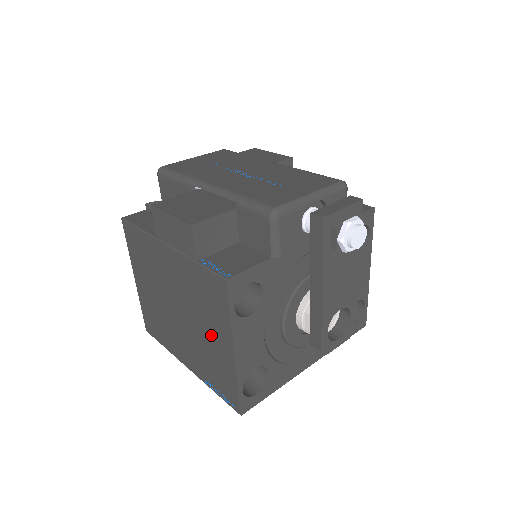
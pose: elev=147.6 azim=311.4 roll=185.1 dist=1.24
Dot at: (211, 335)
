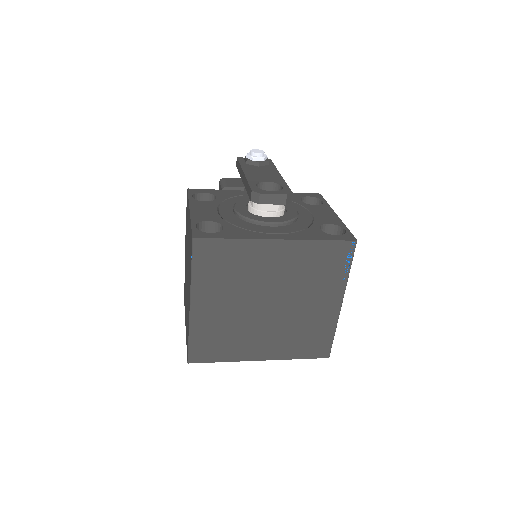
Dot at: occluded
